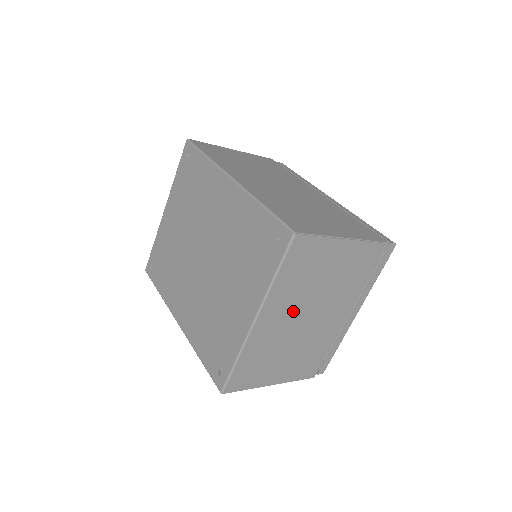
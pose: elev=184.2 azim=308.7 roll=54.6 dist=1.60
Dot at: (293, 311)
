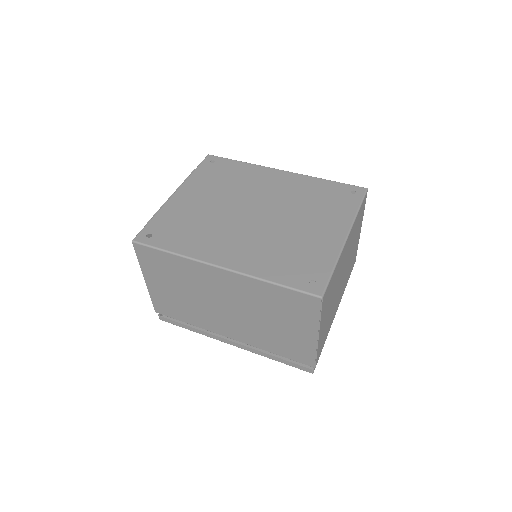
Dot at: (346, 258)
